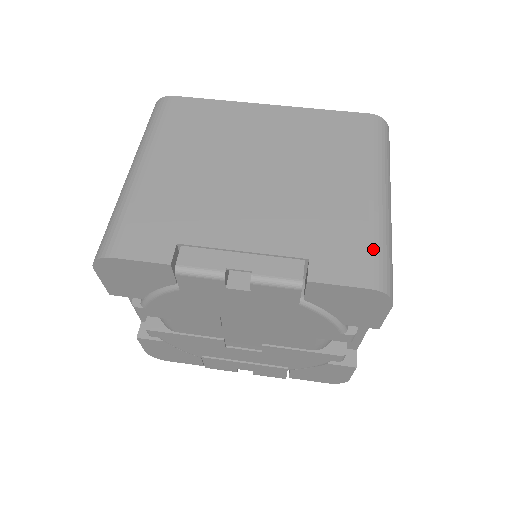
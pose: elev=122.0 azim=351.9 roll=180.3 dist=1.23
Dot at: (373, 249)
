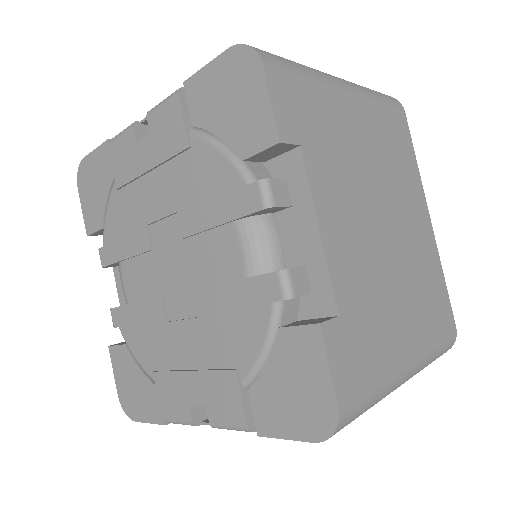
Dot at: occluded
